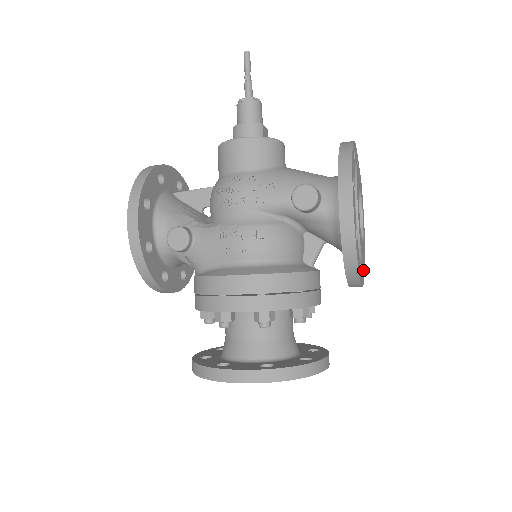
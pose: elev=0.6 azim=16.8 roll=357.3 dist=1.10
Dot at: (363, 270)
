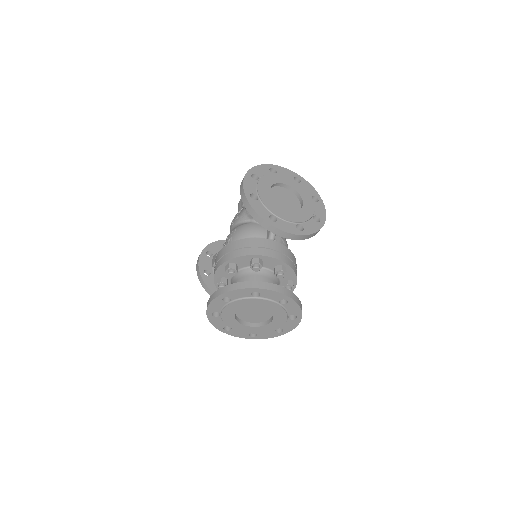
Dot at: (303, 230)
